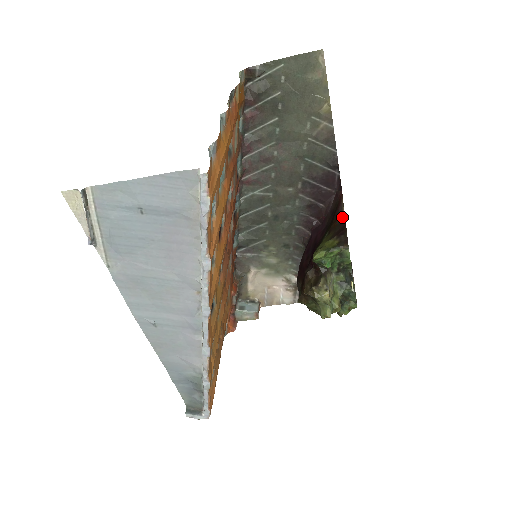
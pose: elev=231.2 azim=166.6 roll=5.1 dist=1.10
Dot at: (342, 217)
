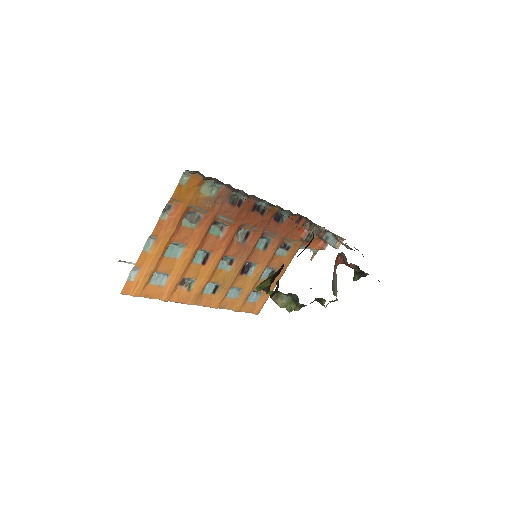
Dot at: (283, 264)
